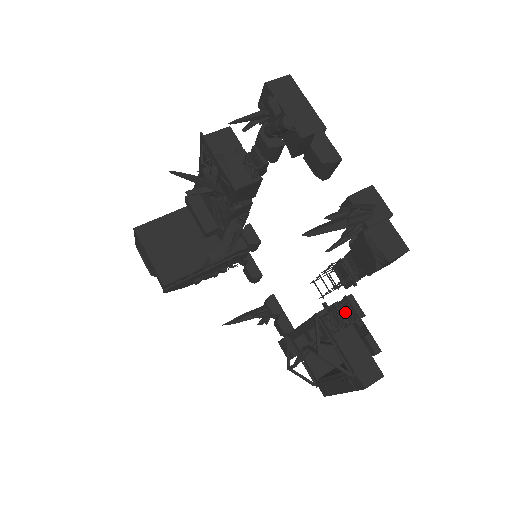
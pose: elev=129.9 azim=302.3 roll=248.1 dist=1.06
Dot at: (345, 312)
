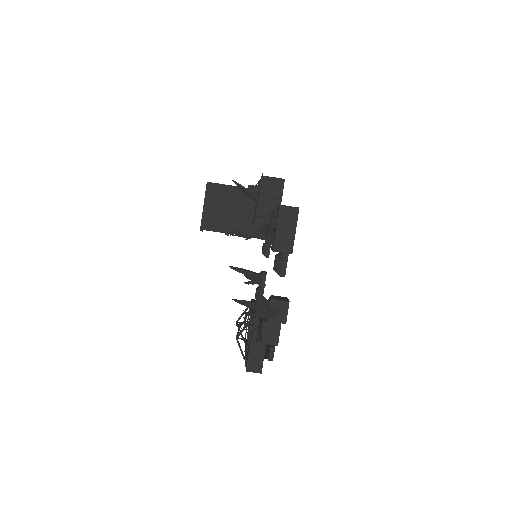
Dot at: (253, 335)
